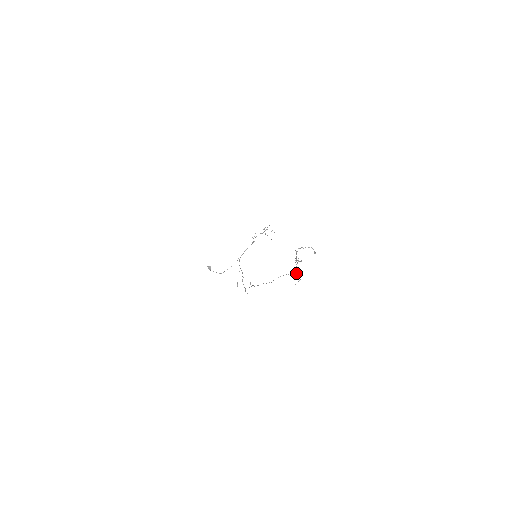
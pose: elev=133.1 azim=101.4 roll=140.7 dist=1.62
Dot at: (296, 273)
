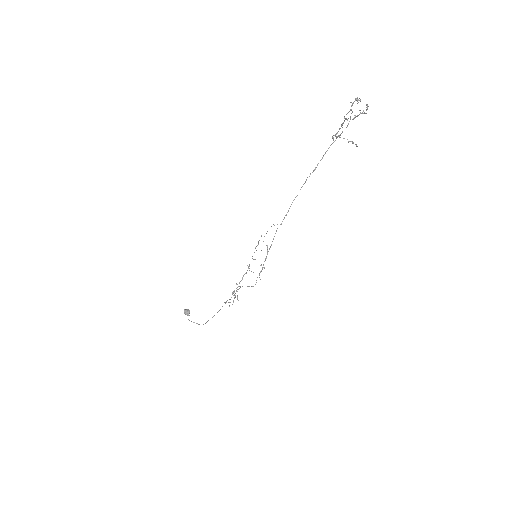
Dot at: occluded
